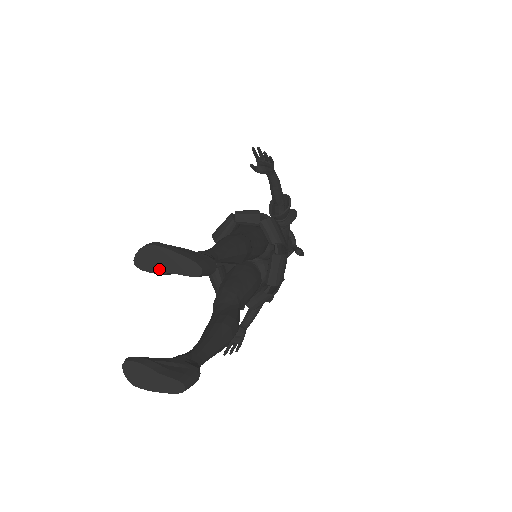
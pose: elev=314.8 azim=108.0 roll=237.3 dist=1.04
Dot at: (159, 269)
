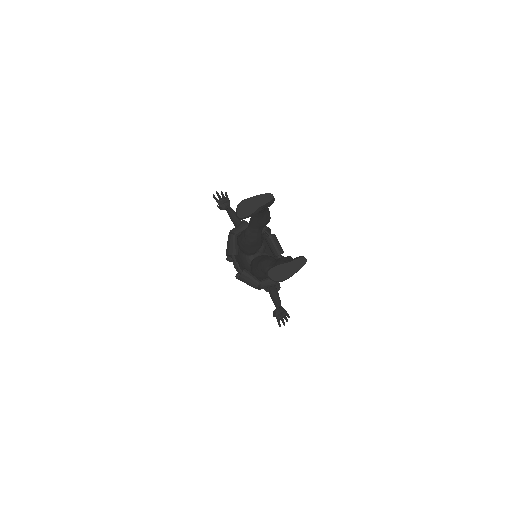
Dot at: (253, 210)
